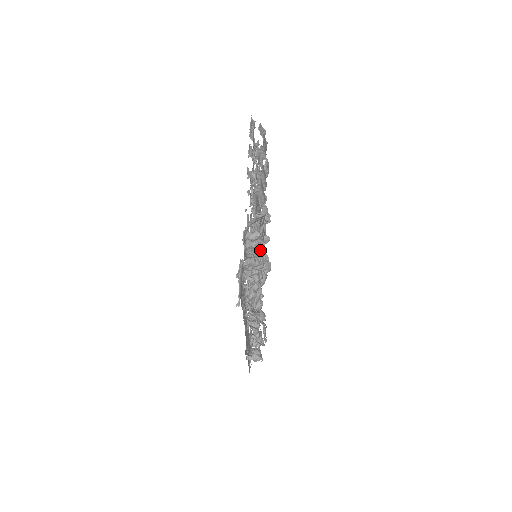
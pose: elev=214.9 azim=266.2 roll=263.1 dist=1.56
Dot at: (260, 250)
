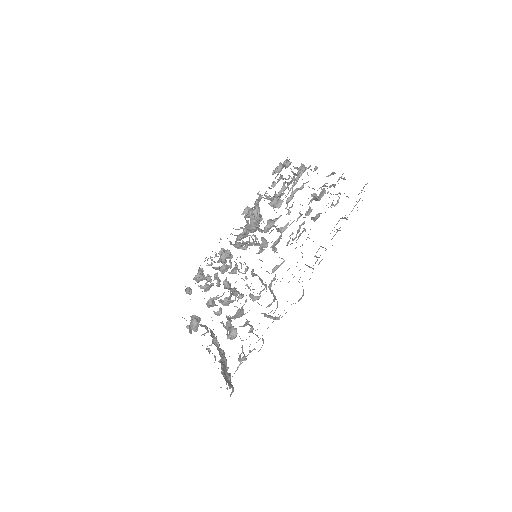
Dot at: occluded
